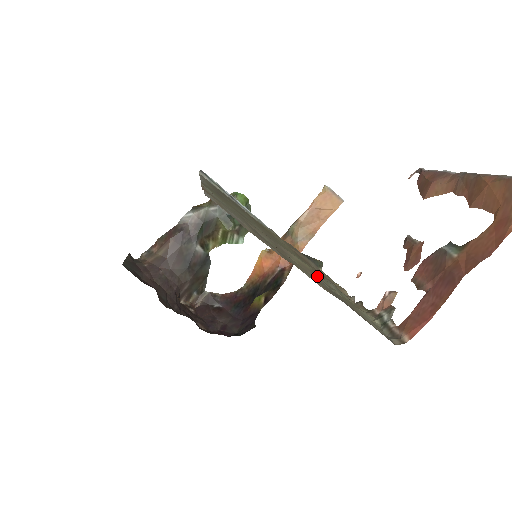
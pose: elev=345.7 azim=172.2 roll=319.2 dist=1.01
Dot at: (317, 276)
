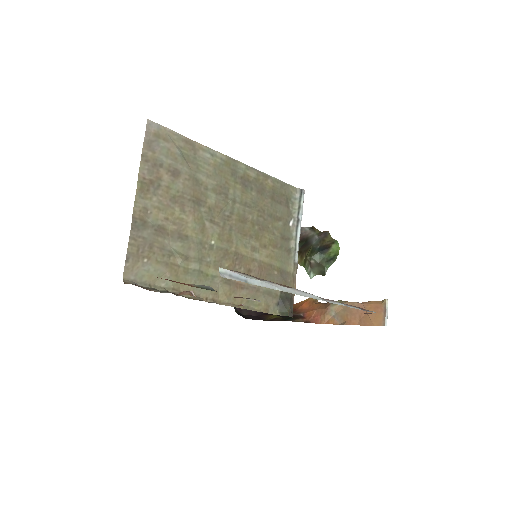
Dot at: (182, 238)
